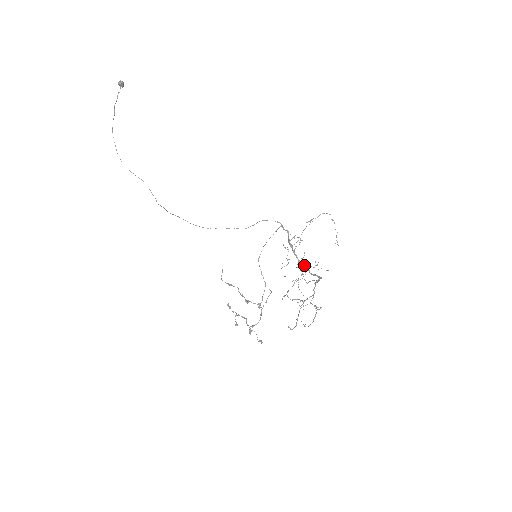
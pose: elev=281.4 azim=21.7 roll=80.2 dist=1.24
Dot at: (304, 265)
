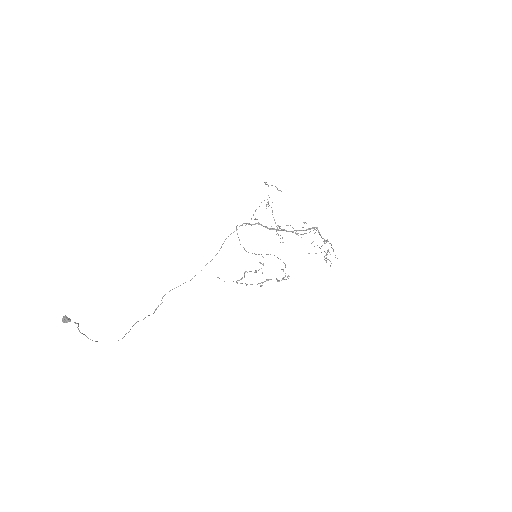
Dot at: (296, 231)
